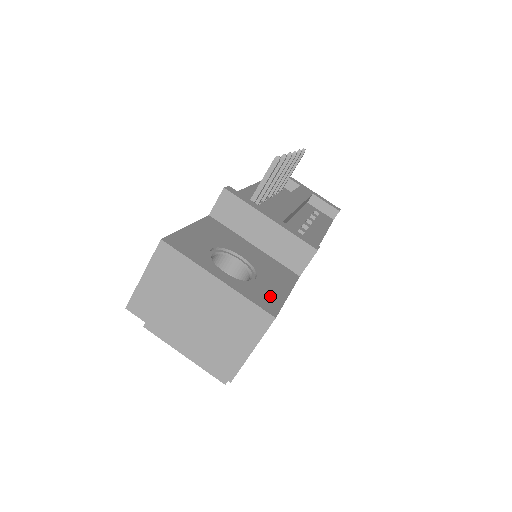
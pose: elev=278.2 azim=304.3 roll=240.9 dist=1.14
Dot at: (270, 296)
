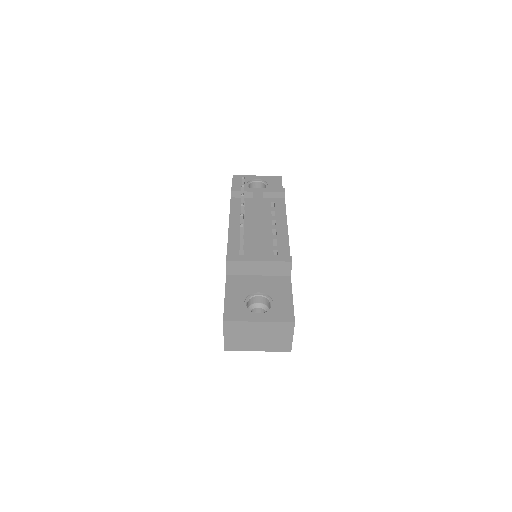
Dot at: (285, 309)
